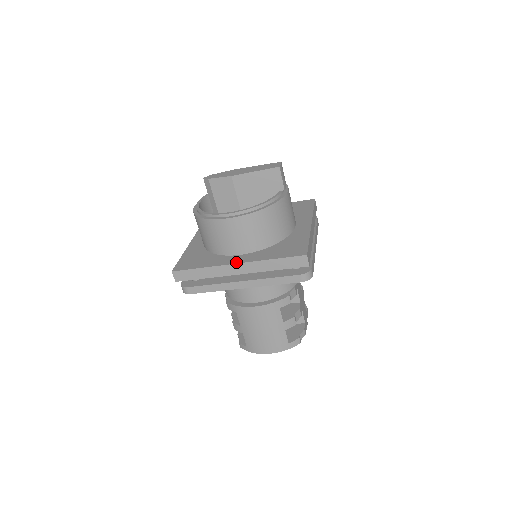
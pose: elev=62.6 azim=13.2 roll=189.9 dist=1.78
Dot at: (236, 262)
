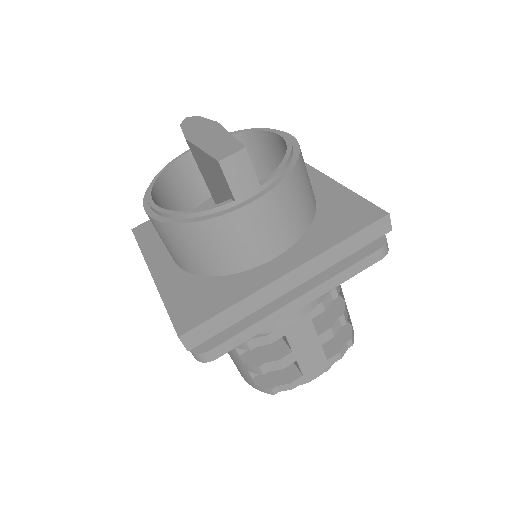
Dot at: (153, 270)
